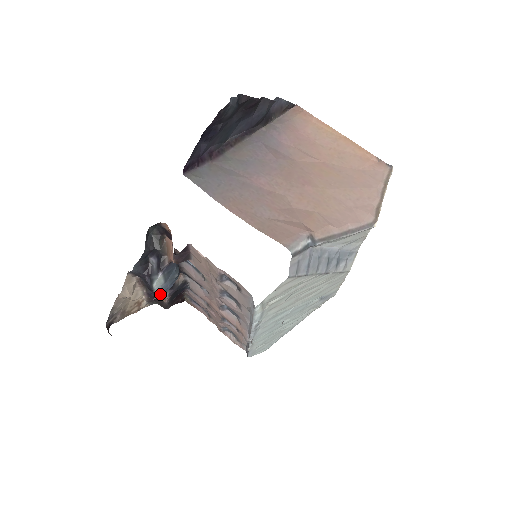
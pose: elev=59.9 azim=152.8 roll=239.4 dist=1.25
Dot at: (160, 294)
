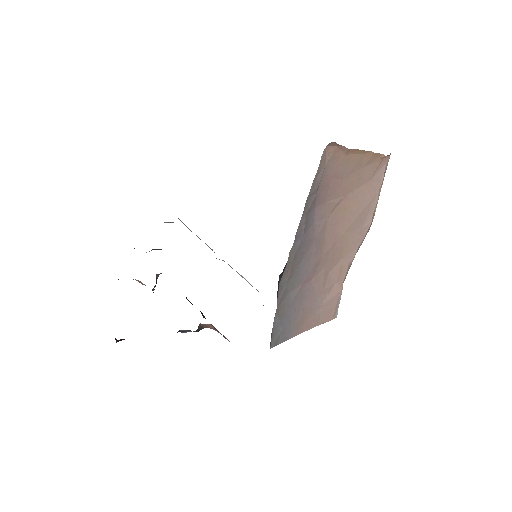
Dot at: occluded
